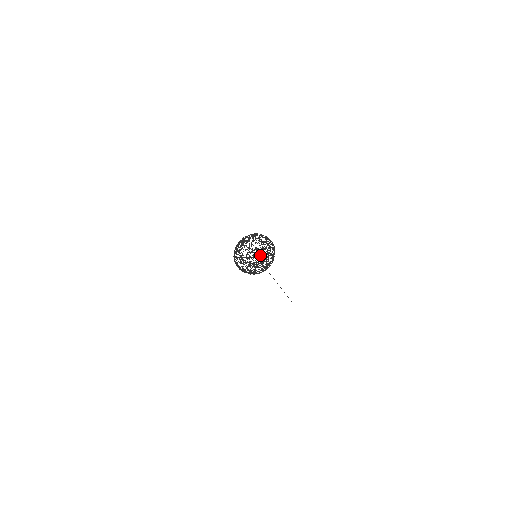
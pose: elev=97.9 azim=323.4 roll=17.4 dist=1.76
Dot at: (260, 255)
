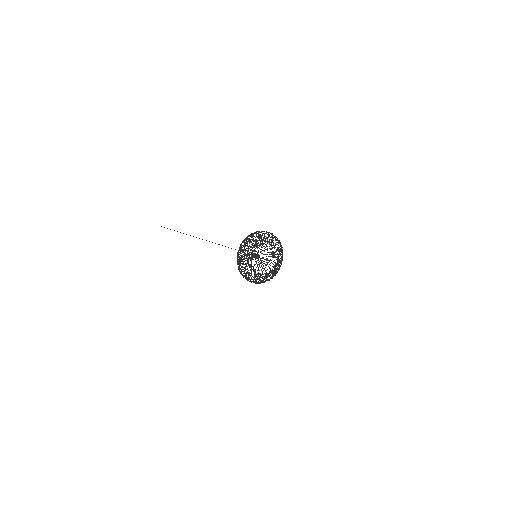
Dot at: (257, 252)
